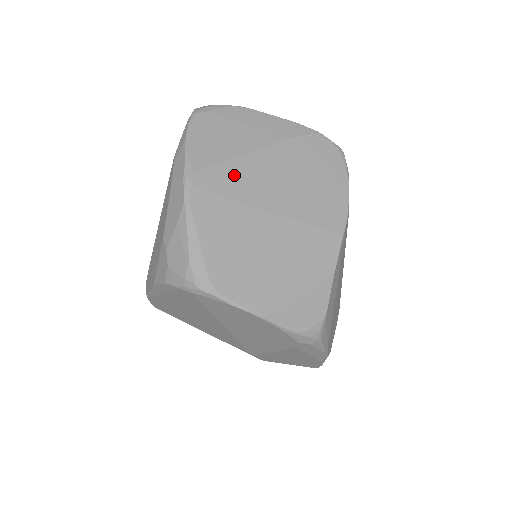
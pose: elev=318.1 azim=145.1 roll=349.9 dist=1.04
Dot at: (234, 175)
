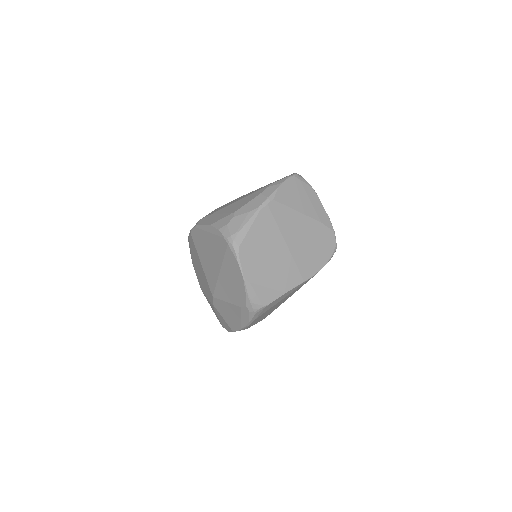
Dot at: (287, 216)
